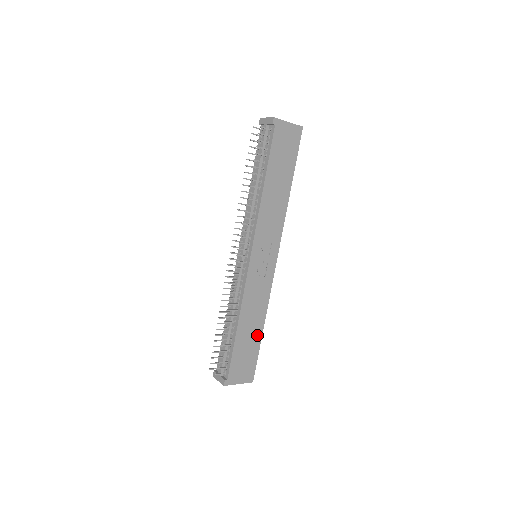
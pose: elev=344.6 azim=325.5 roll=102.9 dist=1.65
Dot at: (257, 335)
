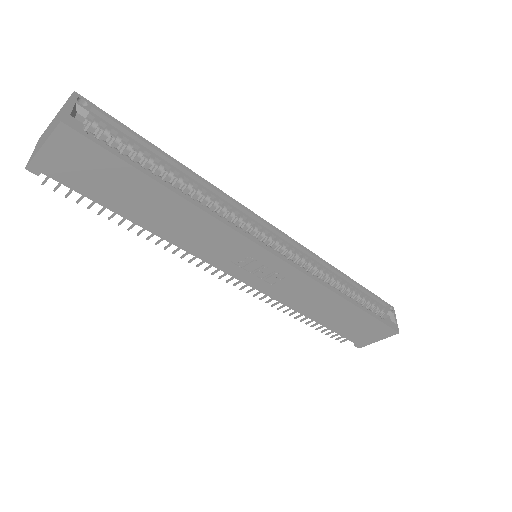
Dot at: (351, 311)
